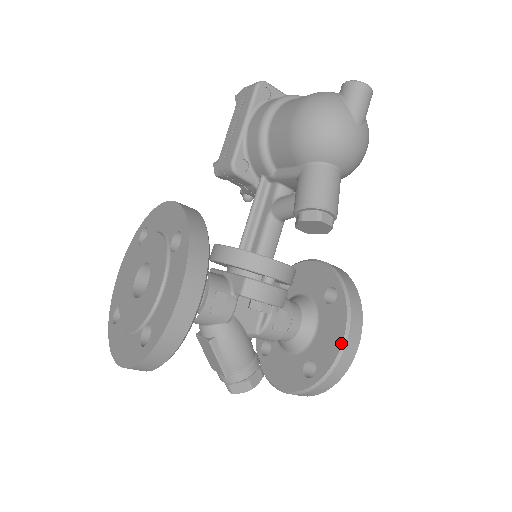
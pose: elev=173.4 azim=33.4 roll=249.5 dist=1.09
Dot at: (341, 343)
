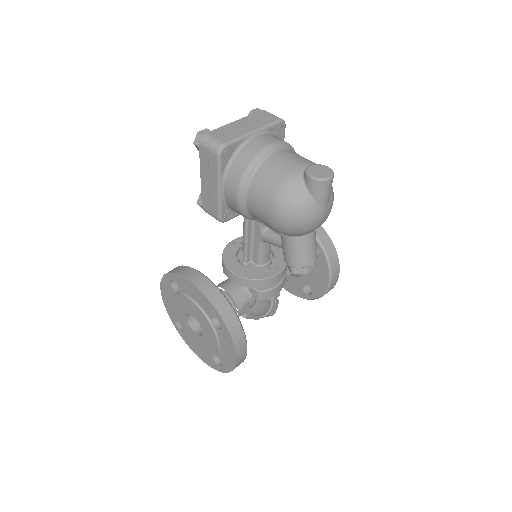
Dot at: (327, 285)
